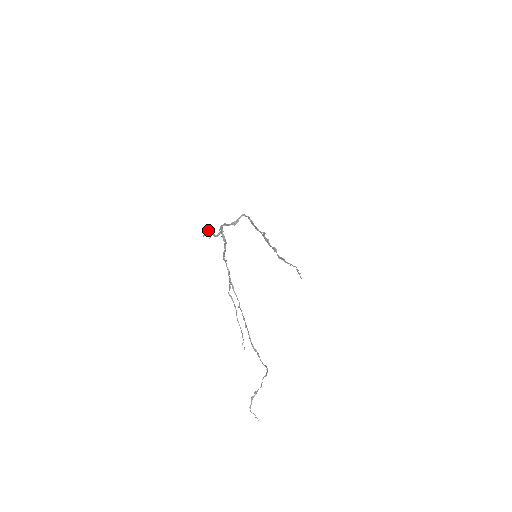
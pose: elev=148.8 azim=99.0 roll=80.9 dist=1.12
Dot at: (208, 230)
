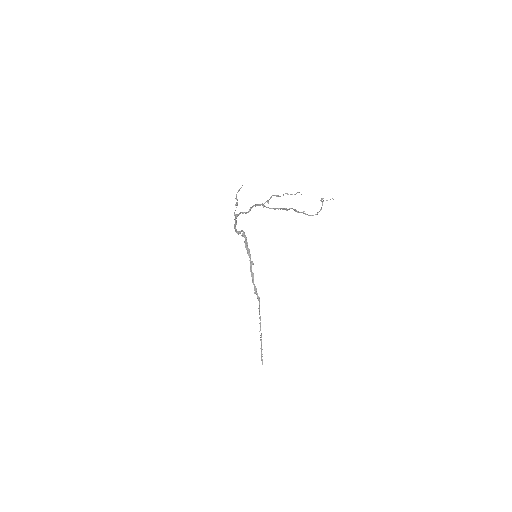
Dot at: occluded
